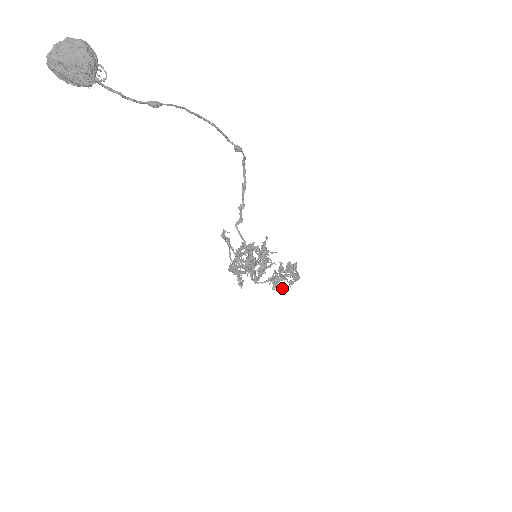
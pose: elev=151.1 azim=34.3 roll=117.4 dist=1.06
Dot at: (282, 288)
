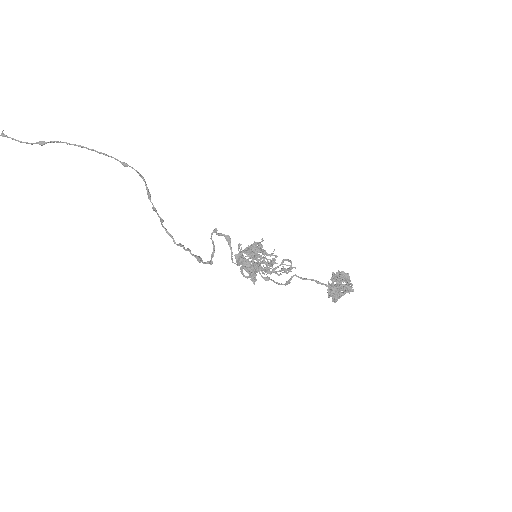
Dot at: (334, 298)
